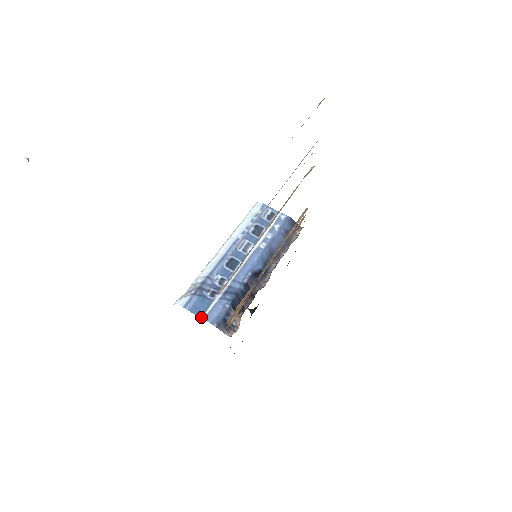
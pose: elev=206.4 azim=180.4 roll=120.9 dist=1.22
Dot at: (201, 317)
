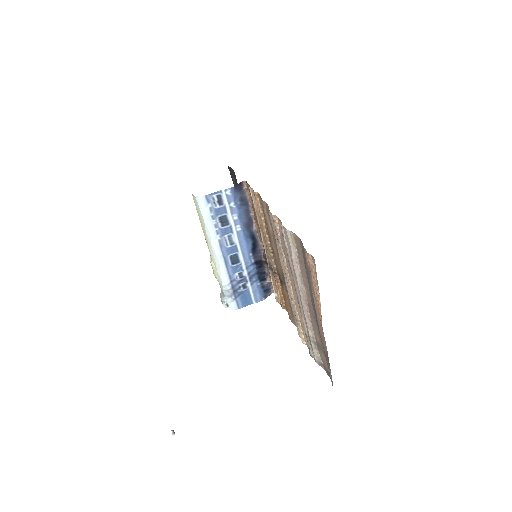
Dot at: (252, 303)
